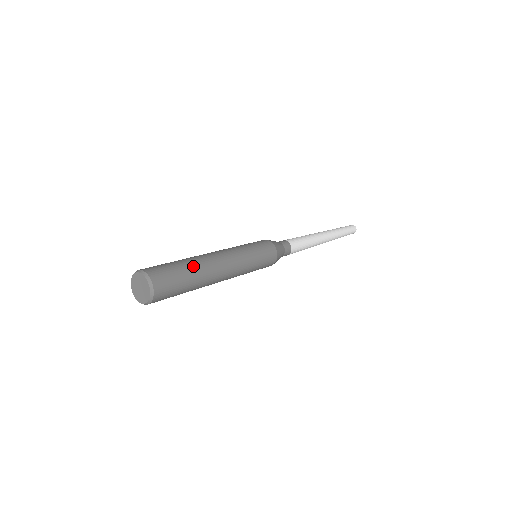
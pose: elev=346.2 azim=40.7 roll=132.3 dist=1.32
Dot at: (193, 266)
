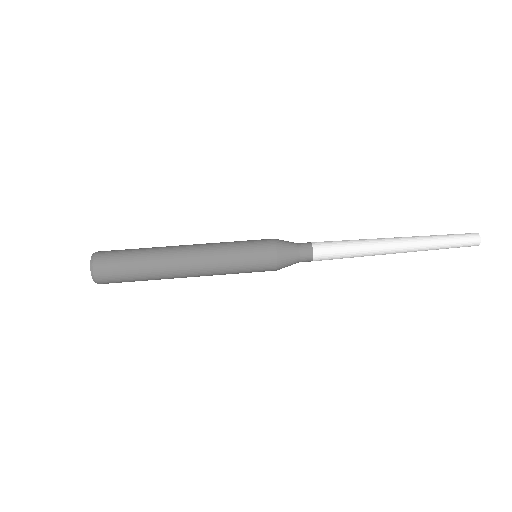
Dot at: (148, 274)
